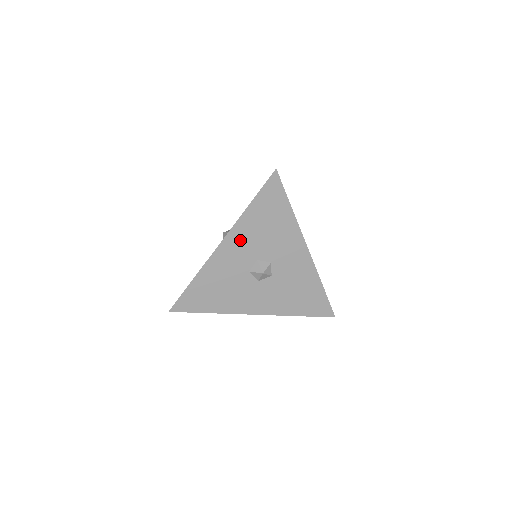
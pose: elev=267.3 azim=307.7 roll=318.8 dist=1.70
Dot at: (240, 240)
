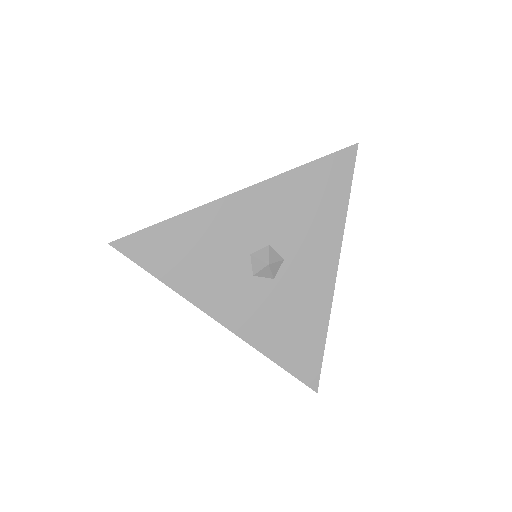
Dot at: (265, 203)
